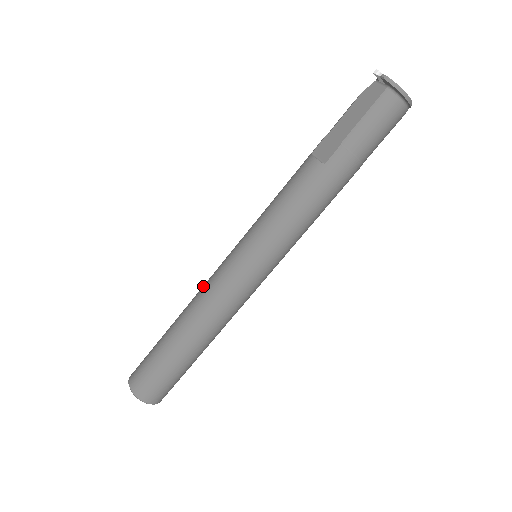
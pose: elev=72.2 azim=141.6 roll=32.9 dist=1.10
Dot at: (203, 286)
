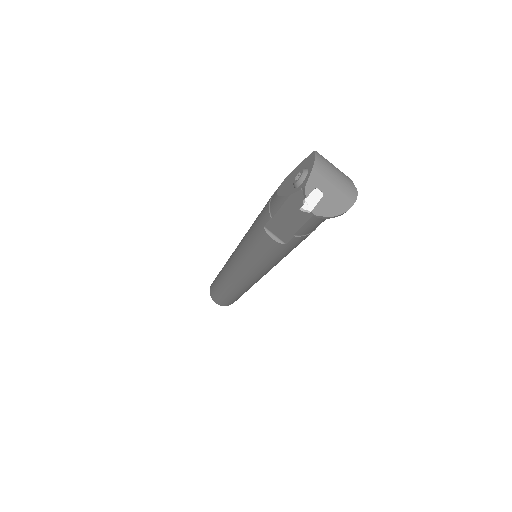
Dot at: (227, 275)
